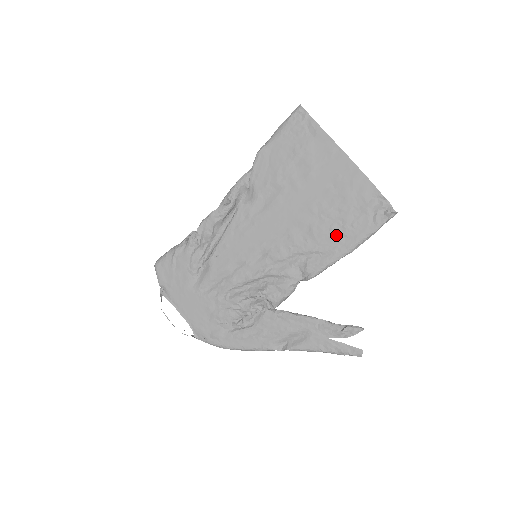
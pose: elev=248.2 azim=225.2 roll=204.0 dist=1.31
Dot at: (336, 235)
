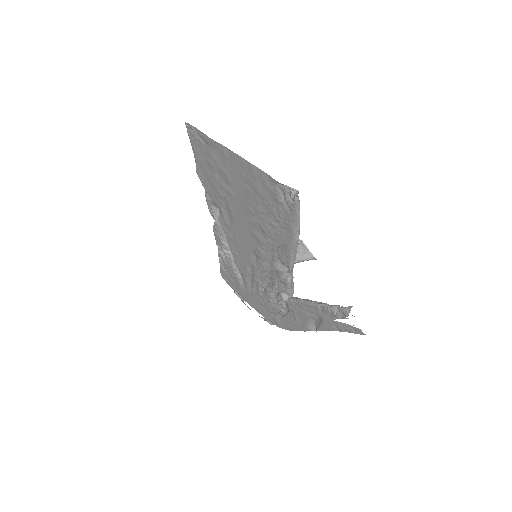
Dot at: (278, 229)
